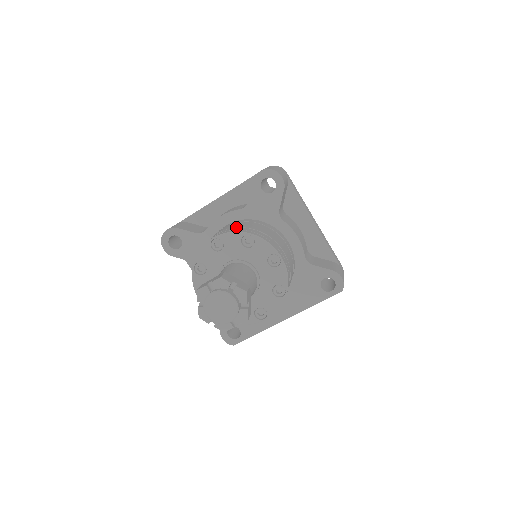
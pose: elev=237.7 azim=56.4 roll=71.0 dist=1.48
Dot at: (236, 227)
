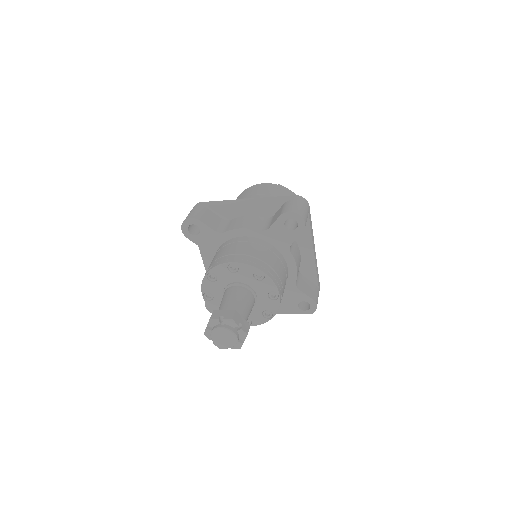
Dot at: (253, 256)
